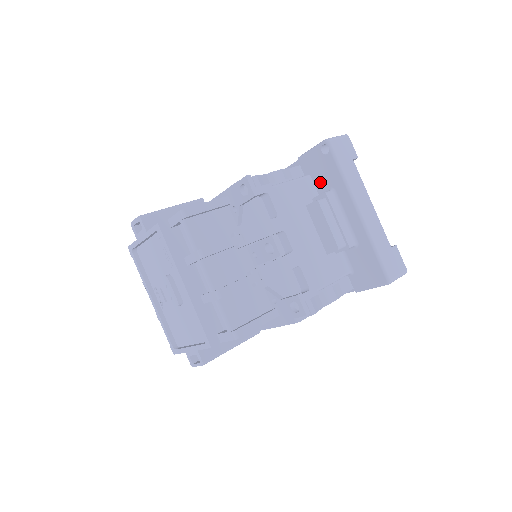
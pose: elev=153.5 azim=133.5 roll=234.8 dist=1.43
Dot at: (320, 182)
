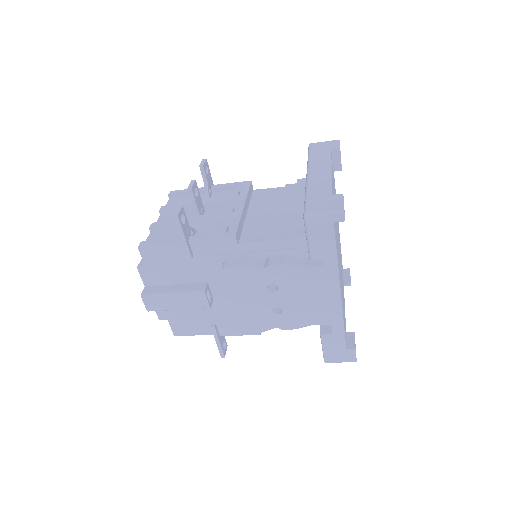
Dot at: occluded
